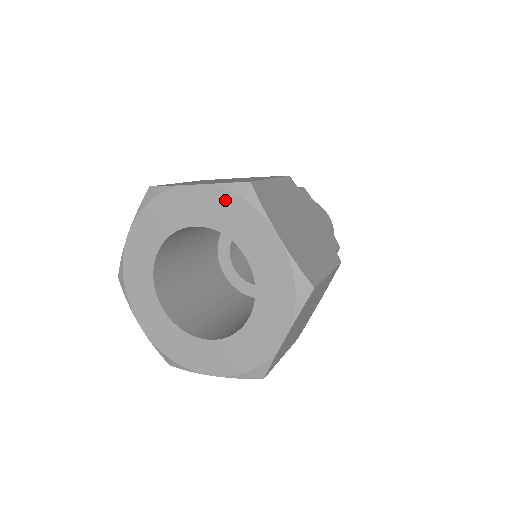
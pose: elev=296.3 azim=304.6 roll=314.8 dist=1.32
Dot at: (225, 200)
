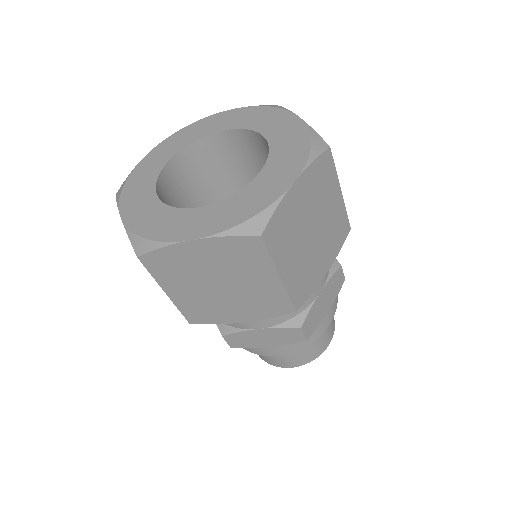
Dot at: (252, 111)
